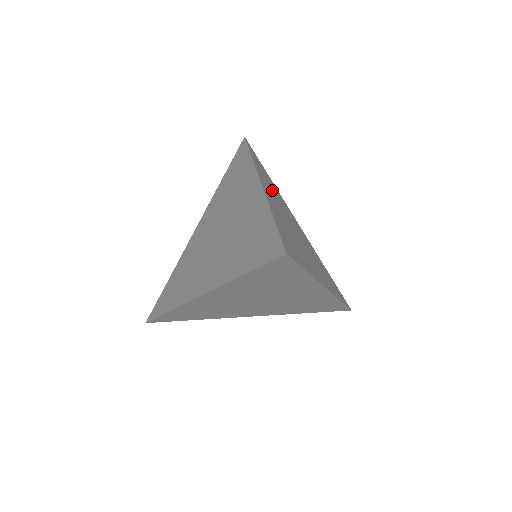
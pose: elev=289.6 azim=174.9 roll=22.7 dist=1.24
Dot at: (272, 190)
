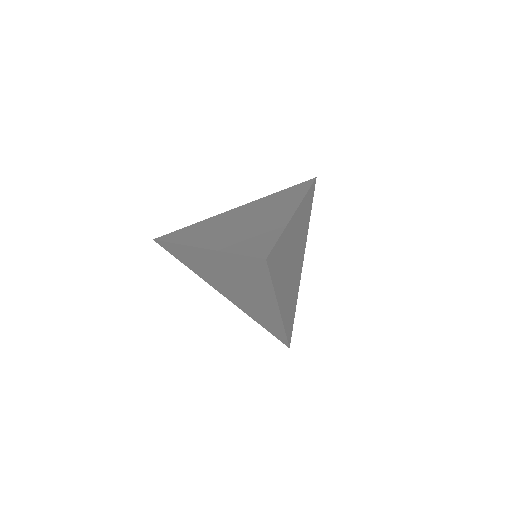
Dot at: (302, 224)
